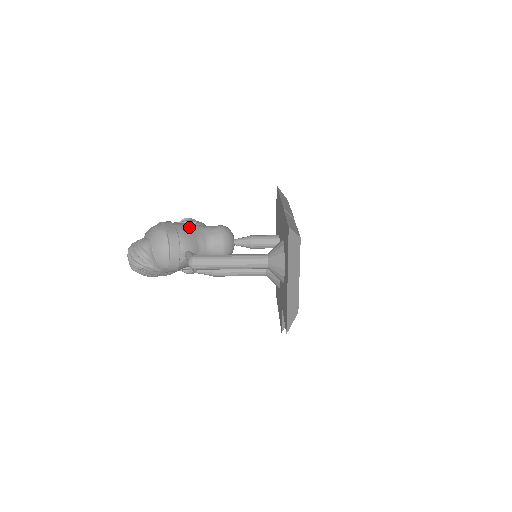
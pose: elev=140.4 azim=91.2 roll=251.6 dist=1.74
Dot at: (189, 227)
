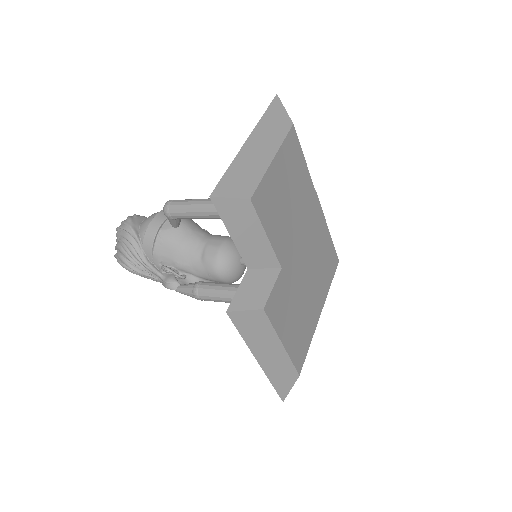
Dot at: occluded
